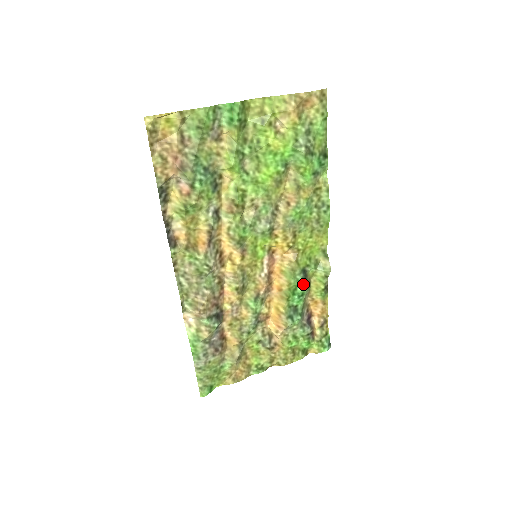
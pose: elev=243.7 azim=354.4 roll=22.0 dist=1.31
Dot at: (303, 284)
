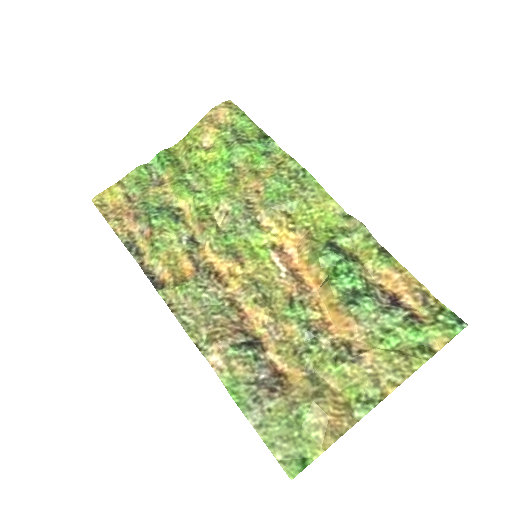
Dot at: (338, 256)
